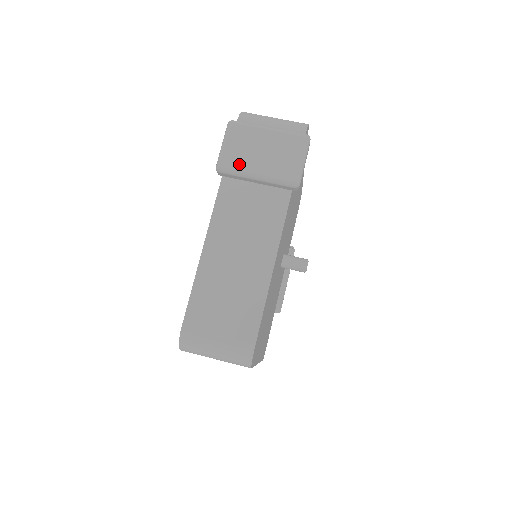
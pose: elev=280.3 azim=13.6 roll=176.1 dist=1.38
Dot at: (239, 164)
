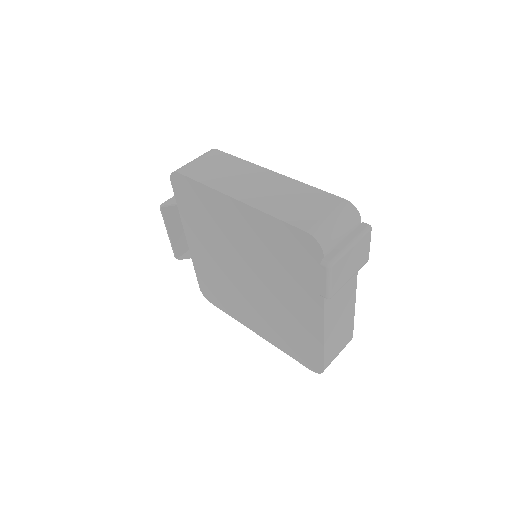
Dot at: (341, 284)
